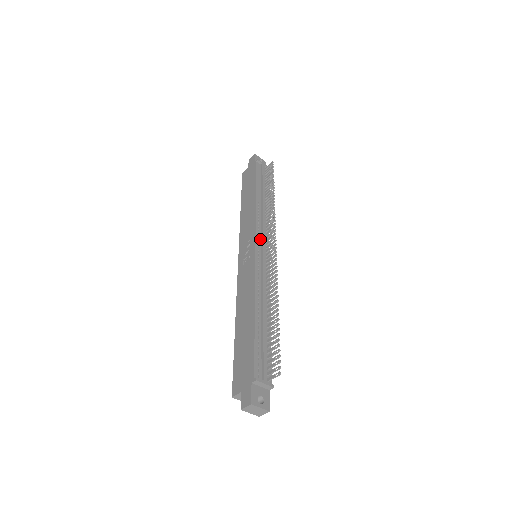
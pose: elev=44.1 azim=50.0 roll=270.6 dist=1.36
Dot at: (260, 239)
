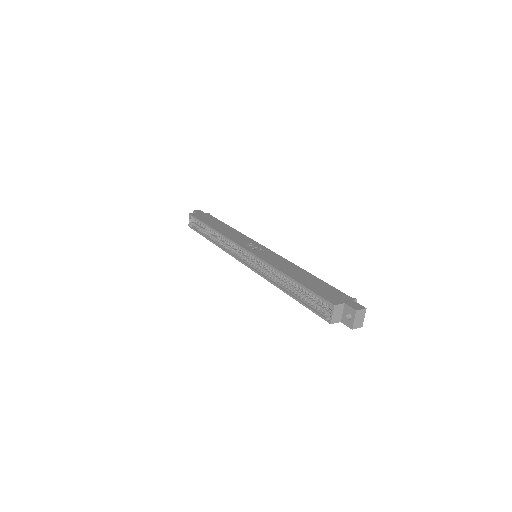
Dot at: occluded
